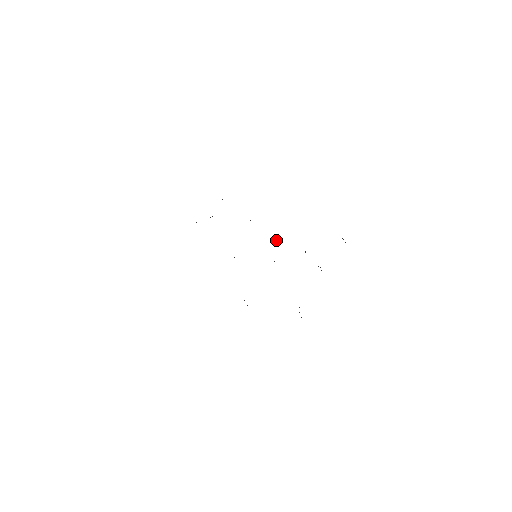
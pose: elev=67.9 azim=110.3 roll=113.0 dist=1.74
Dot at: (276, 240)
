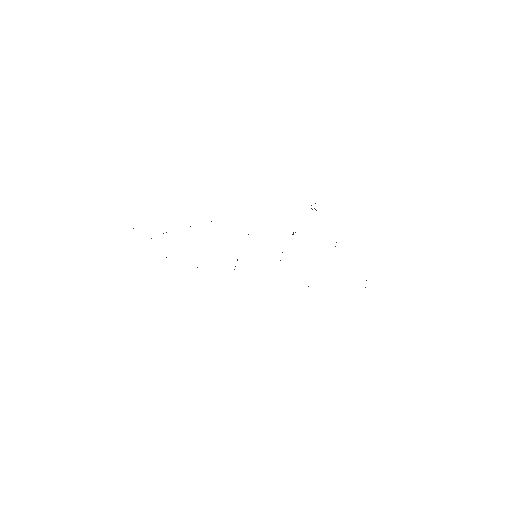
Dot at: occluded
